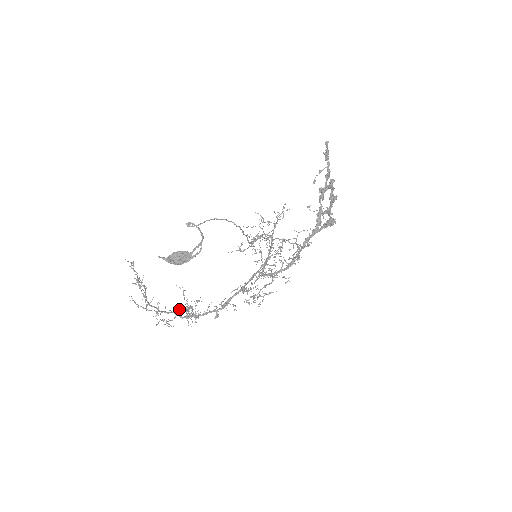
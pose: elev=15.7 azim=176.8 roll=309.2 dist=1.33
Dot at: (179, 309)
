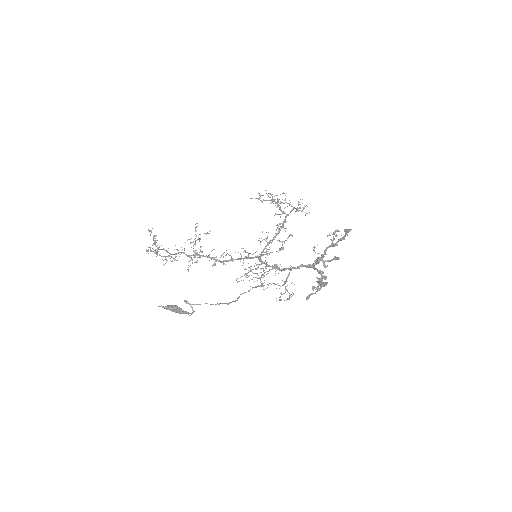
Dot at: occluded
